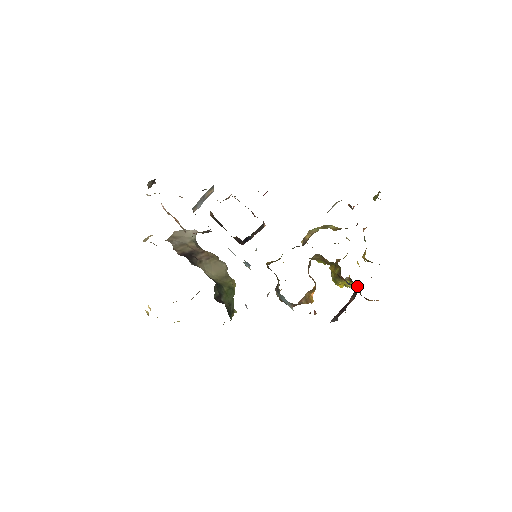
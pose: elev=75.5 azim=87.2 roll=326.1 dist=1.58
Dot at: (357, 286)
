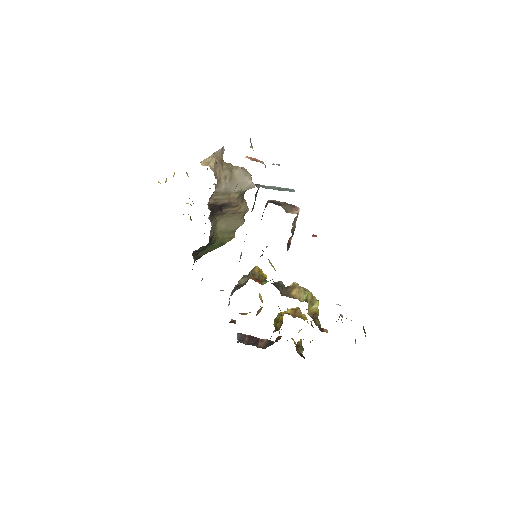
Dot at: occluded
